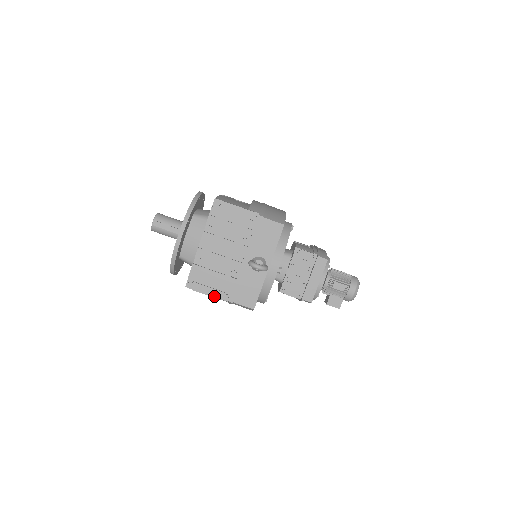
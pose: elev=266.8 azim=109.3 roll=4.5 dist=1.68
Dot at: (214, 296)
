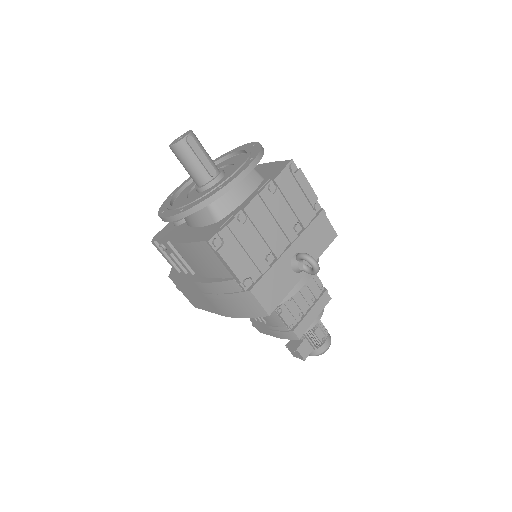
Dot at: (237, 274)
